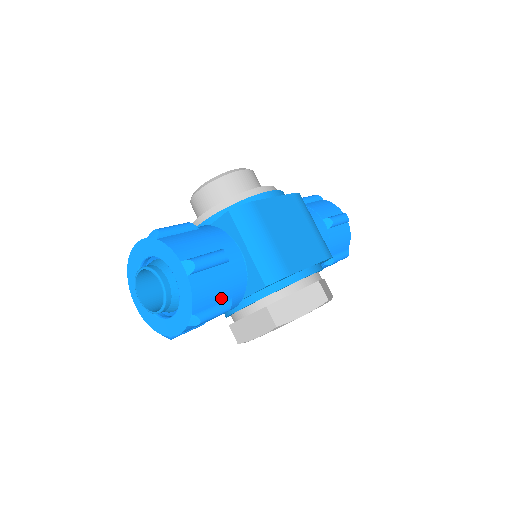
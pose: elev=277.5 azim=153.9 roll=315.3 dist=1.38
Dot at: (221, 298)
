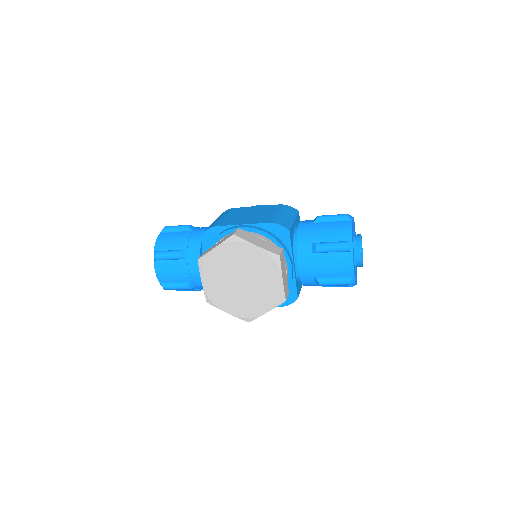
Dot at: (177, 248)
